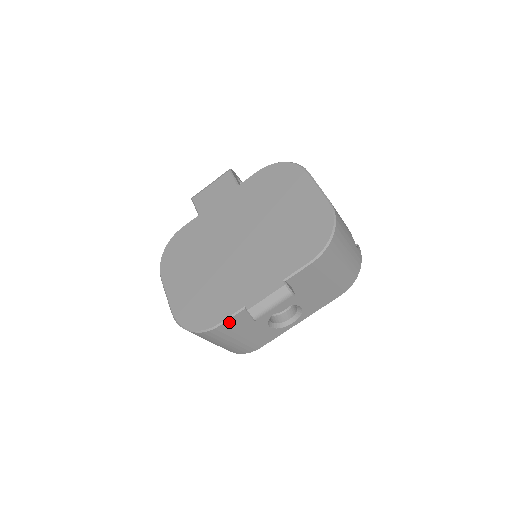
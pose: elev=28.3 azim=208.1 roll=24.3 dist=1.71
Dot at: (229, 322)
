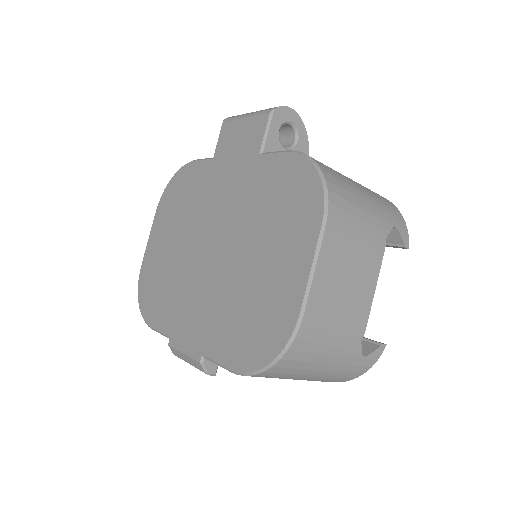
Dot at: occluded
